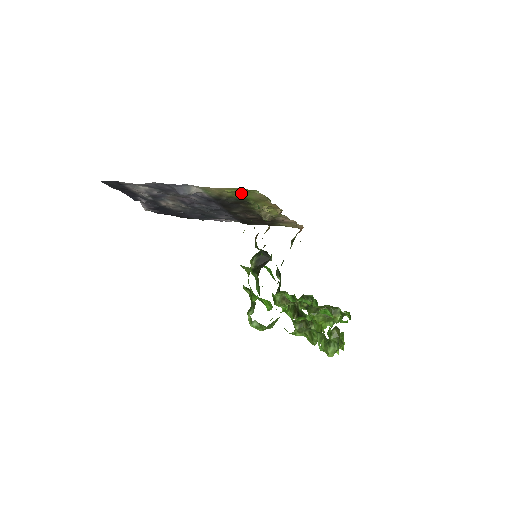
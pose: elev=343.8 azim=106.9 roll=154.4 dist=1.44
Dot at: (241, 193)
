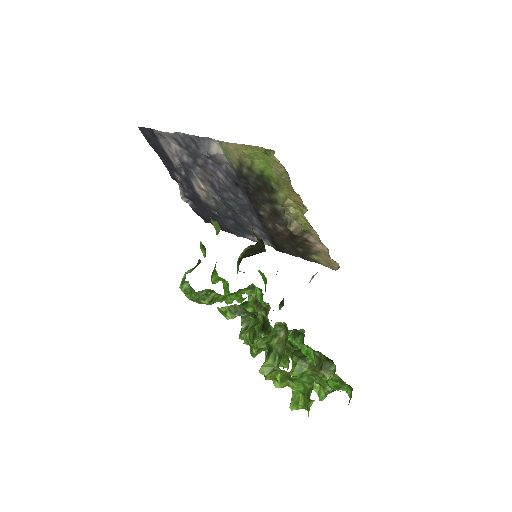
Dot at: (260, 161)
